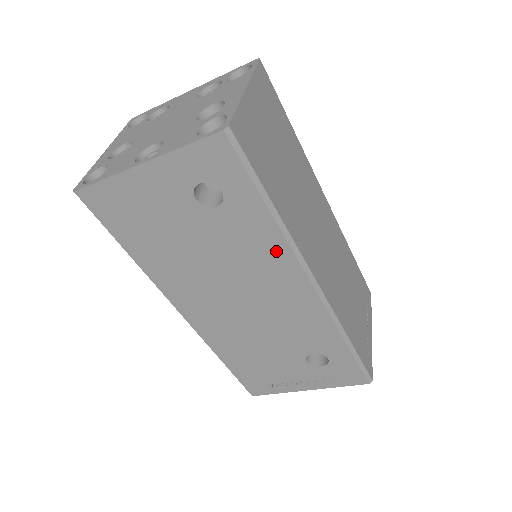
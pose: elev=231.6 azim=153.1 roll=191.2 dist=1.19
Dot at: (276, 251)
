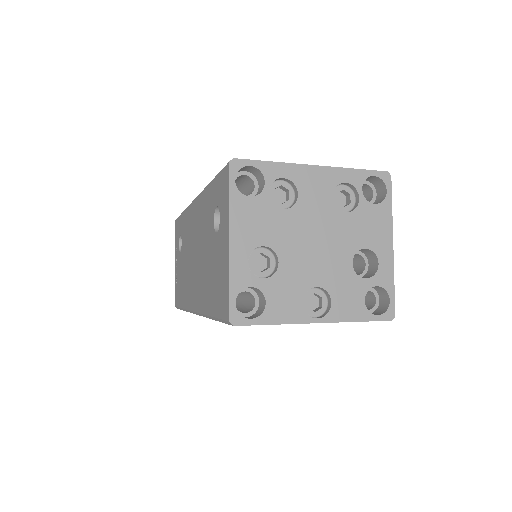
Dot at: occluded
